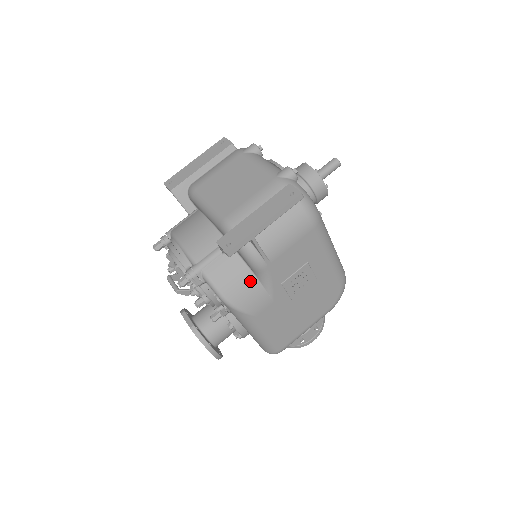
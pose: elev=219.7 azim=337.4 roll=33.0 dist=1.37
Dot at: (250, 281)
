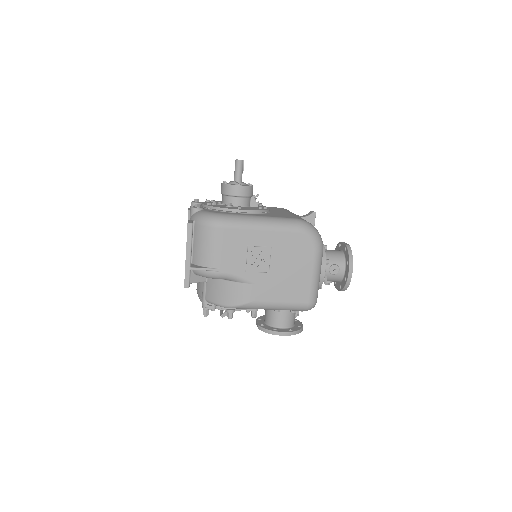
Dot at: (228, 285)
